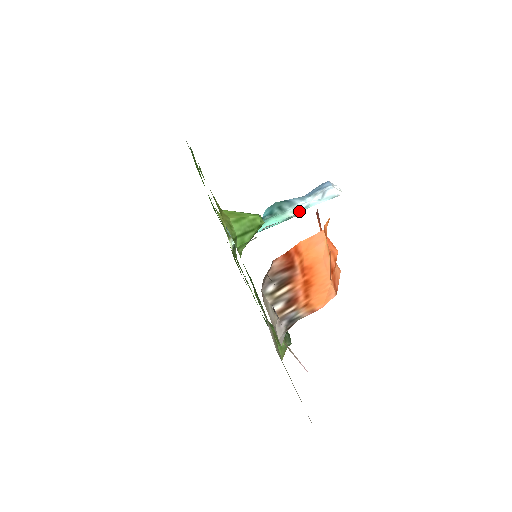
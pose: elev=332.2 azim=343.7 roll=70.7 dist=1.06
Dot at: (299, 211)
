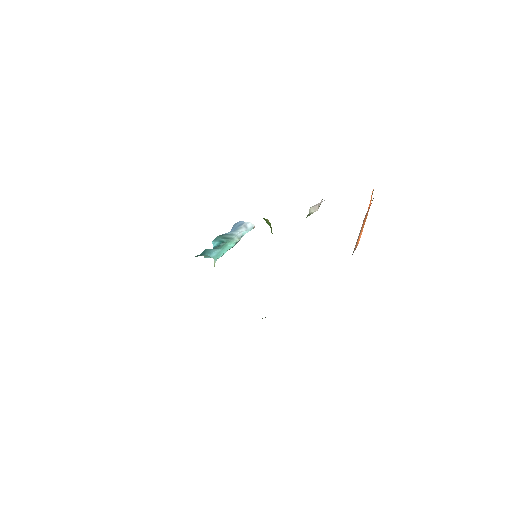
Dot at: (241, 237)
